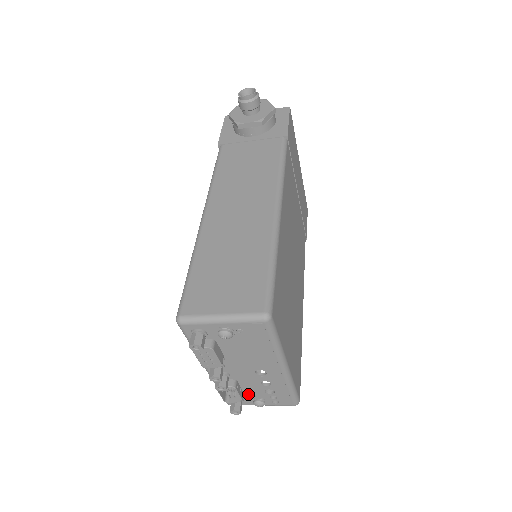
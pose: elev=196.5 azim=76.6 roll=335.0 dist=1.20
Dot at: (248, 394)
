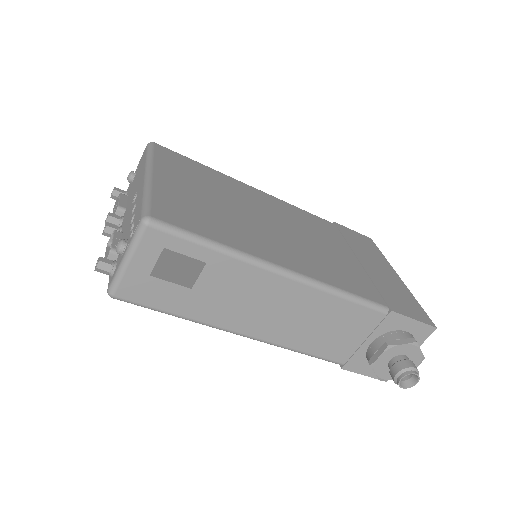
Dot at: occluded
